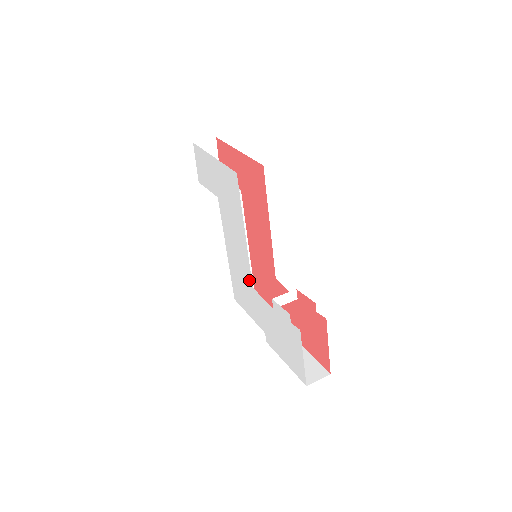
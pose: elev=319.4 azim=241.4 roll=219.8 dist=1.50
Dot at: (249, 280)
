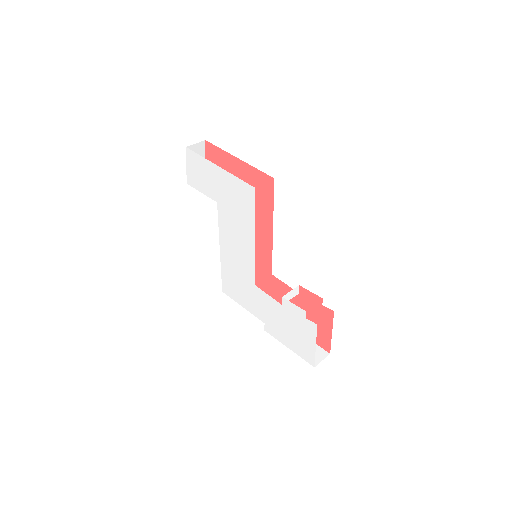
Dot at: (251, 278)
